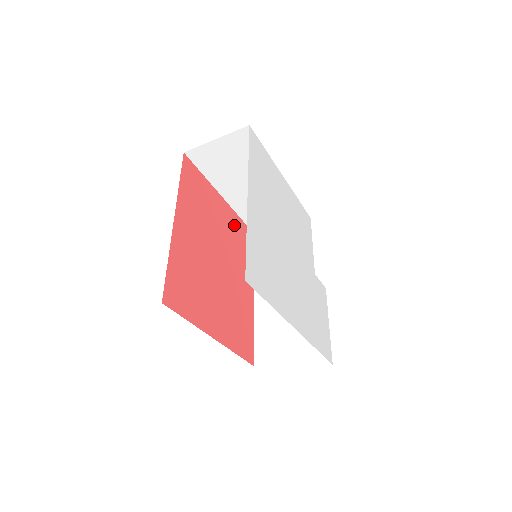
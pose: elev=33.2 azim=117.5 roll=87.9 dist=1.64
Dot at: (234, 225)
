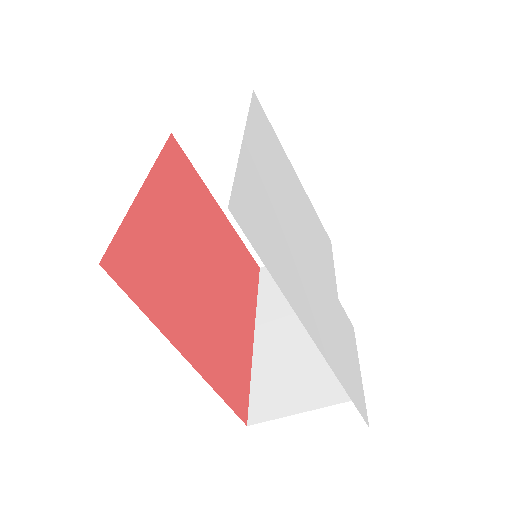
Dot at: (232, 242)
